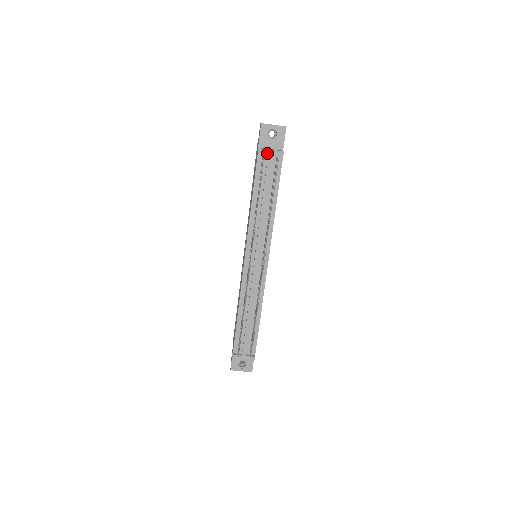
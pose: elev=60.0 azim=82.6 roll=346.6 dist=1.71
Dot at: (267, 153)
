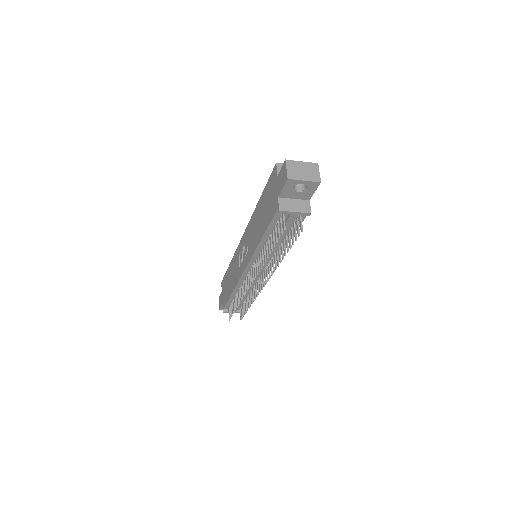
Dot at: (289, 210)
